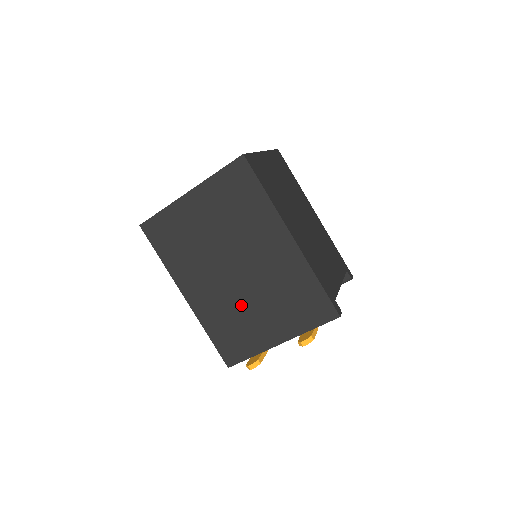
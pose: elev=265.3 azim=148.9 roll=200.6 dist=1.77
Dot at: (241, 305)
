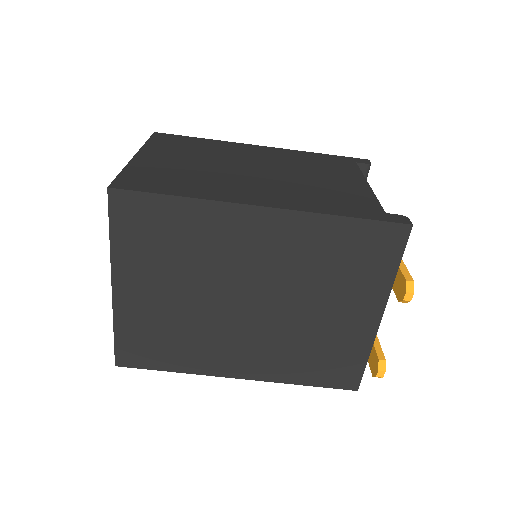
Dot at: (298, 327)
